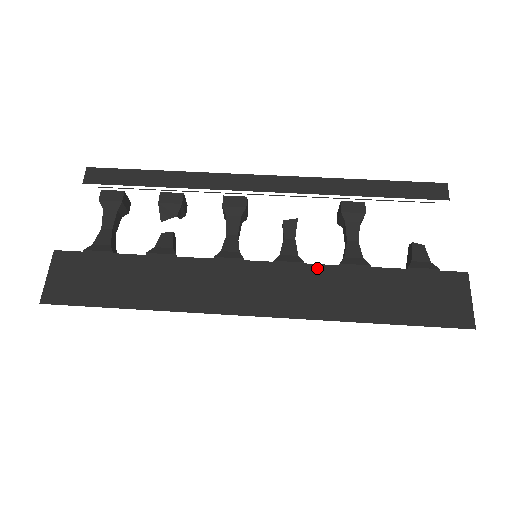
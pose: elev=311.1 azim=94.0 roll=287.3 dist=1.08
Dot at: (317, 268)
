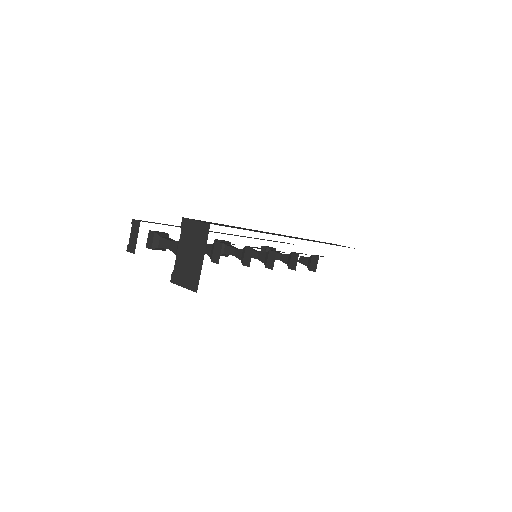
Dot at: occluded
